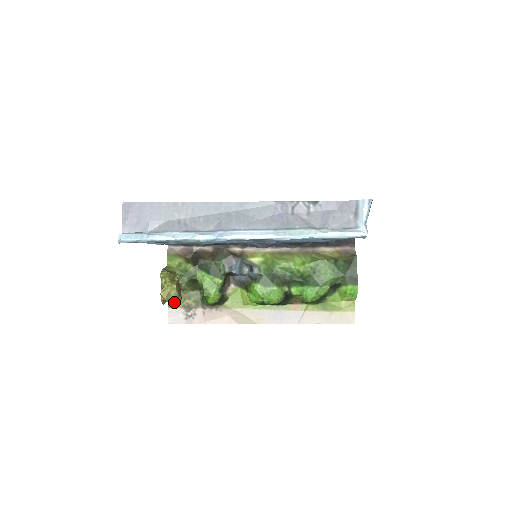
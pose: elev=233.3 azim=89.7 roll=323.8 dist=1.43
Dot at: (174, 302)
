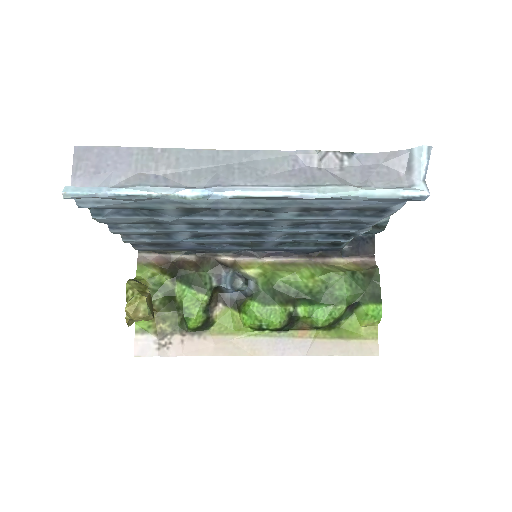
Dot at: (143, 326)
